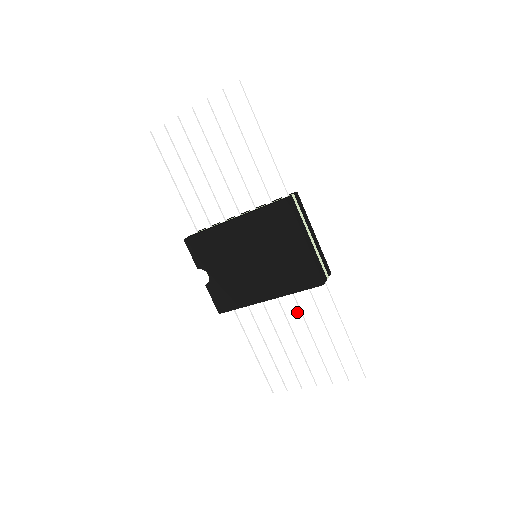
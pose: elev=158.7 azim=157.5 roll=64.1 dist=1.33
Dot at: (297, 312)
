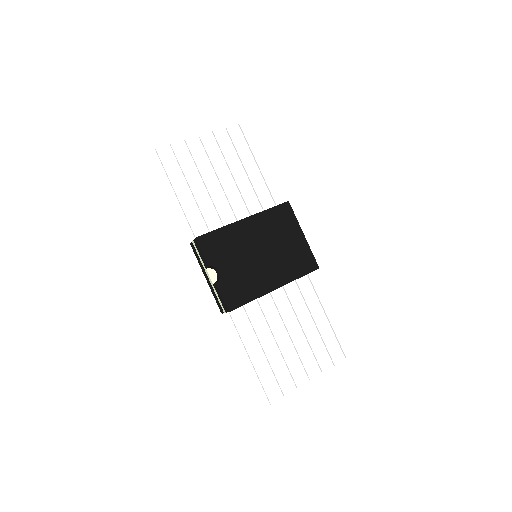
Dot at: (293, 303)
